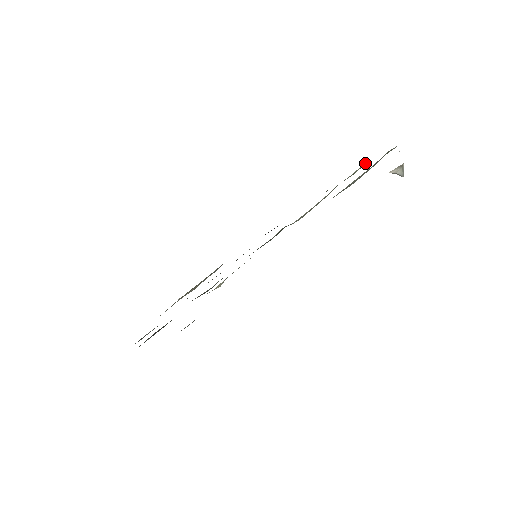
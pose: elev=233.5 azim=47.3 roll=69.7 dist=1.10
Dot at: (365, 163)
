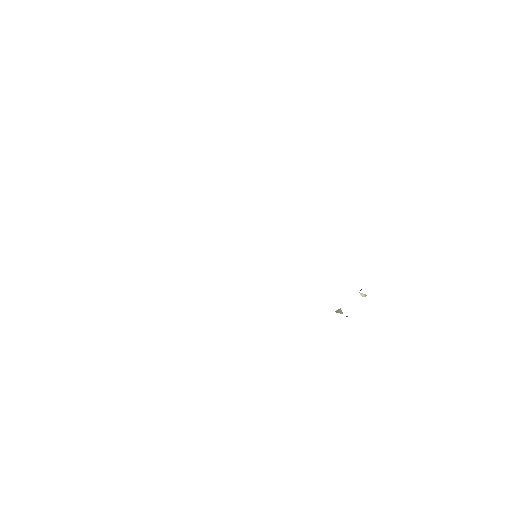
Dot at: occluded
